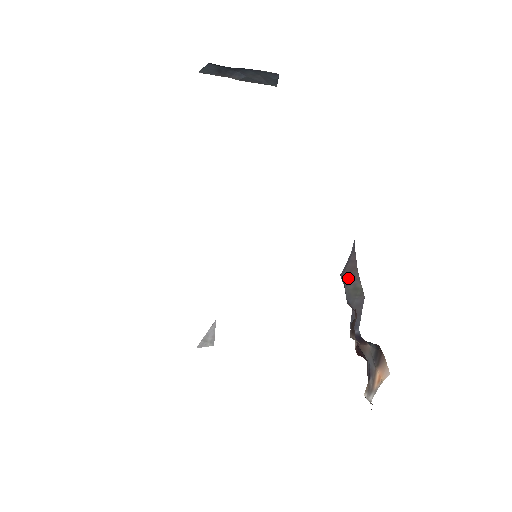
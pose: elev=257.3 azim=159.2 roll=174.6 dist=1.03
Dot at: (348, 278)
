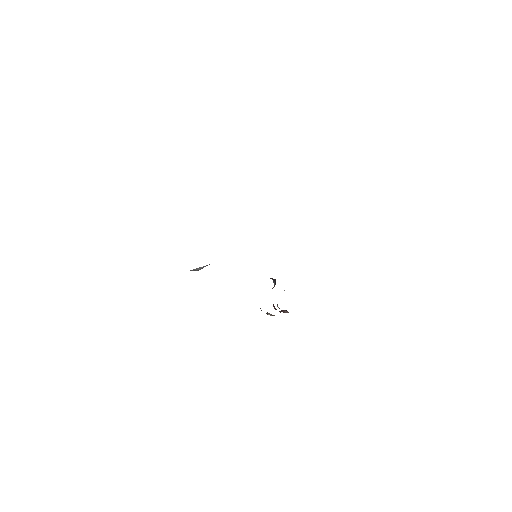
Dot at: occluded
